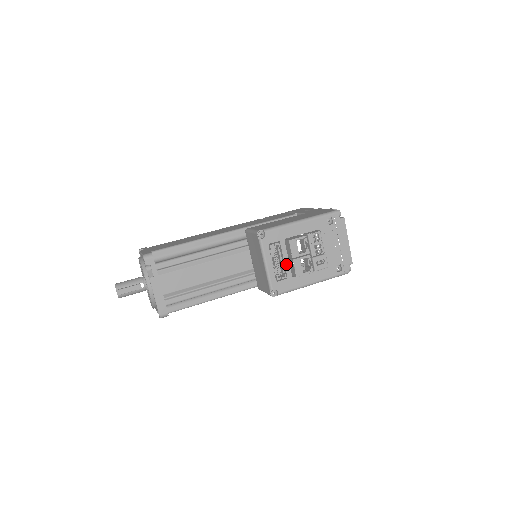
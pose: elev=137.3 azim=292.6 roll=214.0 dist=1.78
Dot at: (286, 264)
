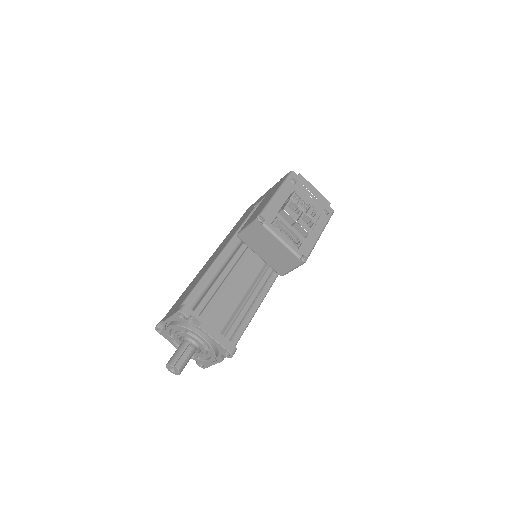
Dot at: (294, 231)
